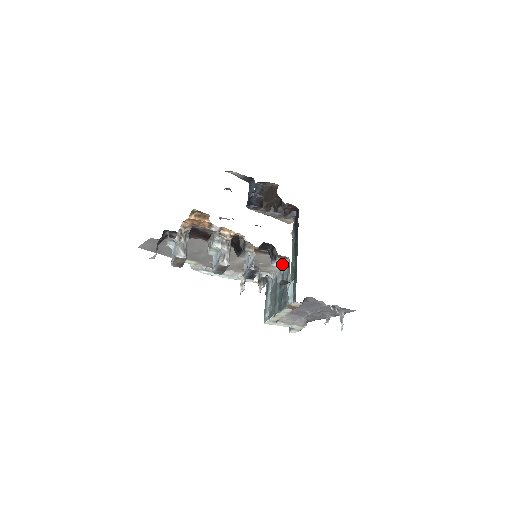
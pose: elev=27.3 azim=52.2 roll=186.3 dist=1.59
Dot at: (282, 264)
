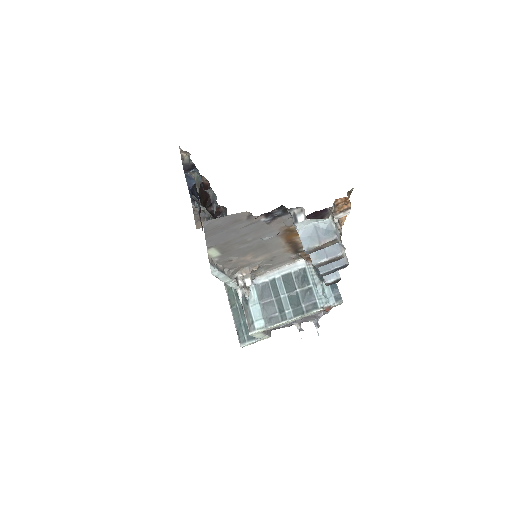
Dot at: occluded
